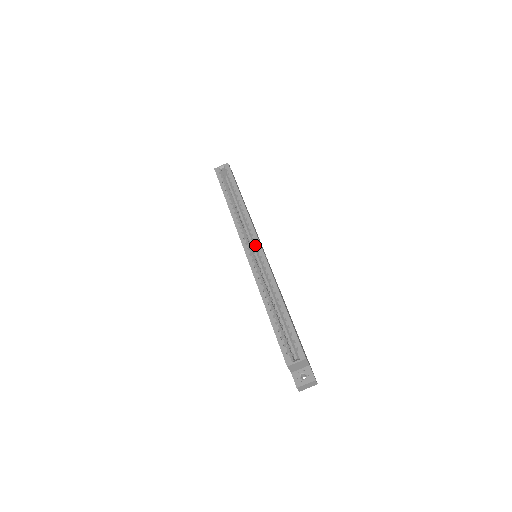
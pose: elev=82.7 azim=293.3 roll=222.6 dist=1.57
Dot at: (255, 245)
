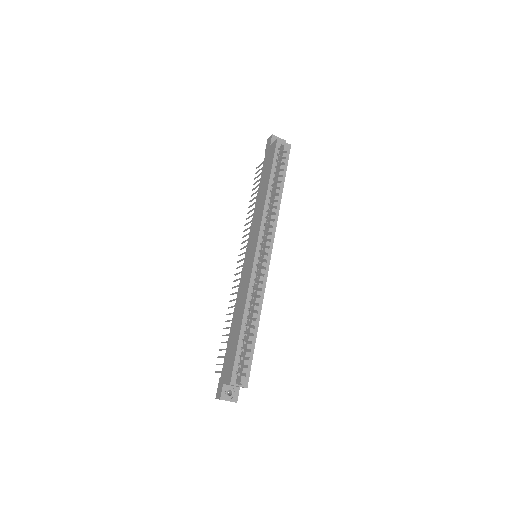
Dot at: (267, 252)
